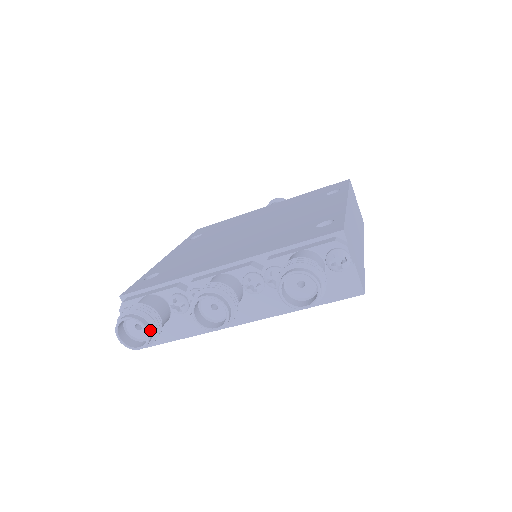
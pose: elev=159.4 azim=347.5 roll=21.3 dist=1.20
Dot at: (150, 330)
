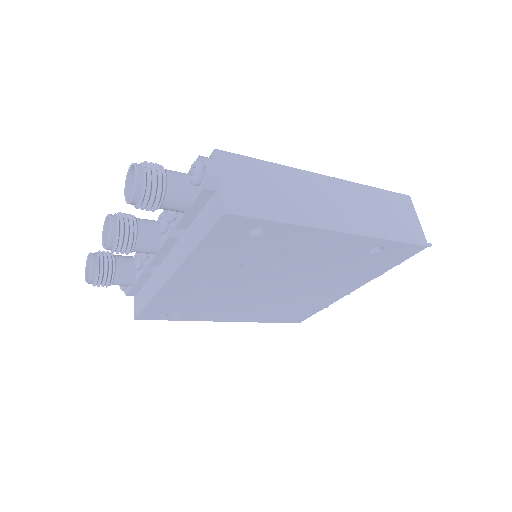
Dot at: (96, 263)
